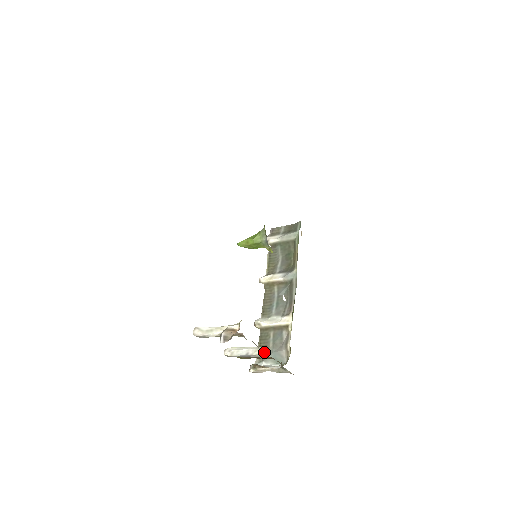
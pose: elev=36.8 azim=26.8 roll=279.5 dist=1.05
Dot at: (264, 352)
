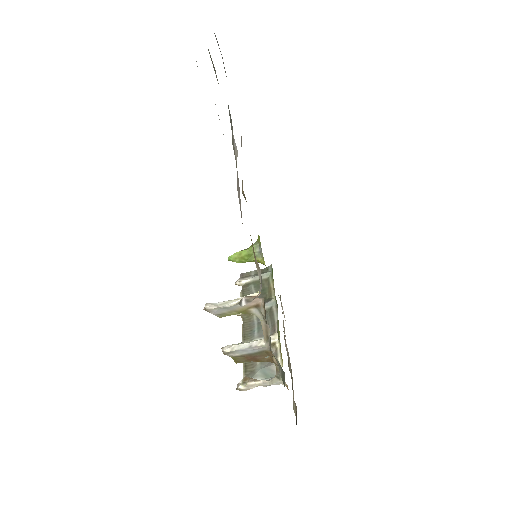
Dot at: (251, 370)
